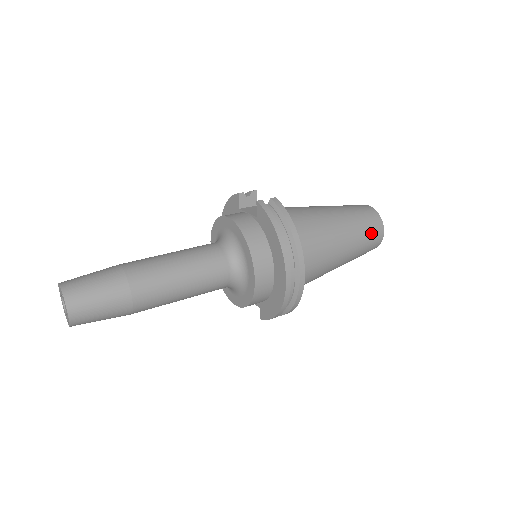
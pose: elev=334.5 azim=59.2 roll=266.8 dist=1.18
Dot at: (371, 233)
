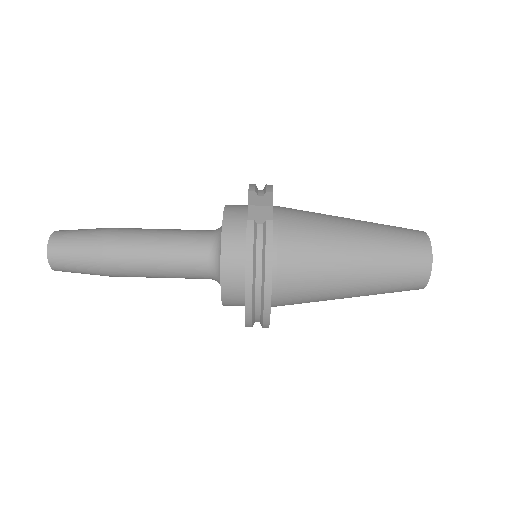
Dot at: (405, 280)
